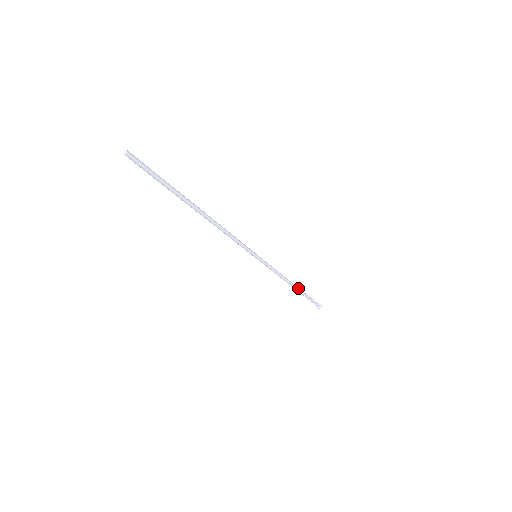
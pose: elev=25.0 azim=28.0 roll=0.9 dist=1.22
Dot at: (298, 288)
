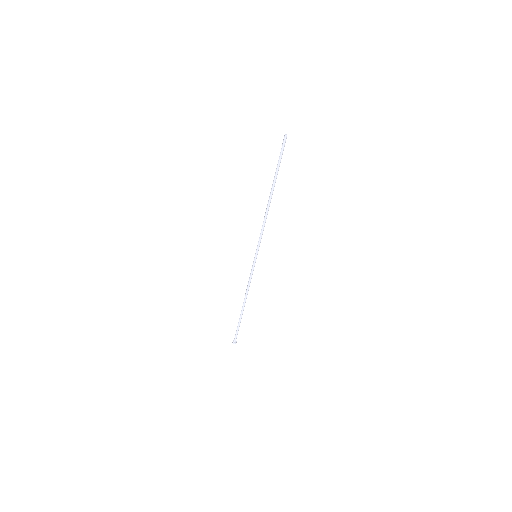
Dot at: (243, 309)
